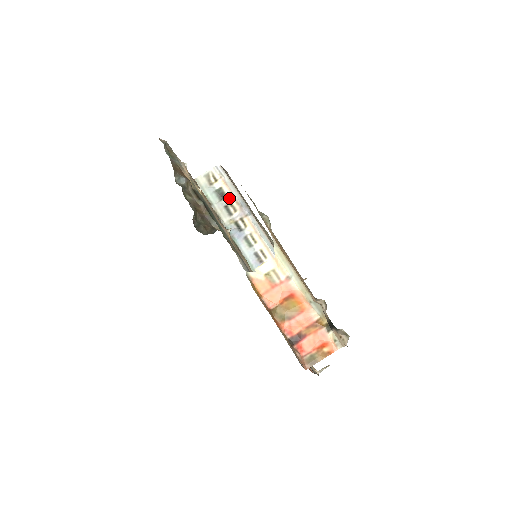
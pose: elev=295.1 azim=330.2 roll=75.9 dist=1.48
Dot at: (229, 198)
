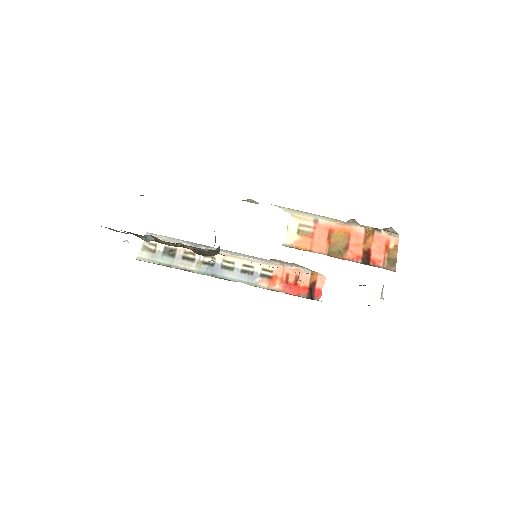
Dot at: (180, 249)
